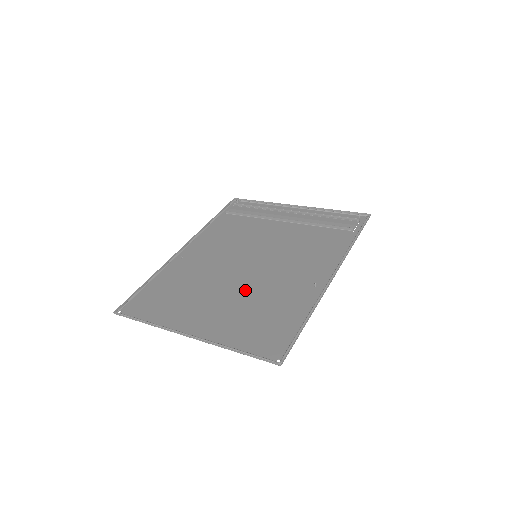
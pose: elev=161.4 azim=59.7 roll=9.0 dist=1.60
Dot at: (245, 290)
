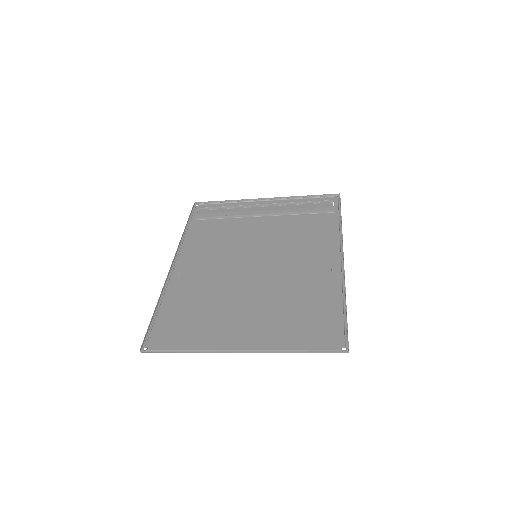
Dot at: (267, 292)
